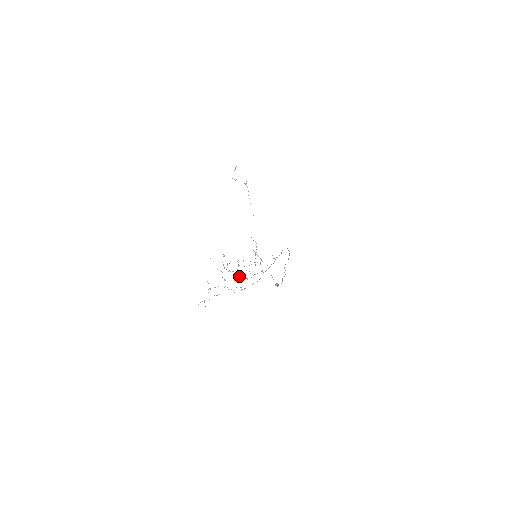
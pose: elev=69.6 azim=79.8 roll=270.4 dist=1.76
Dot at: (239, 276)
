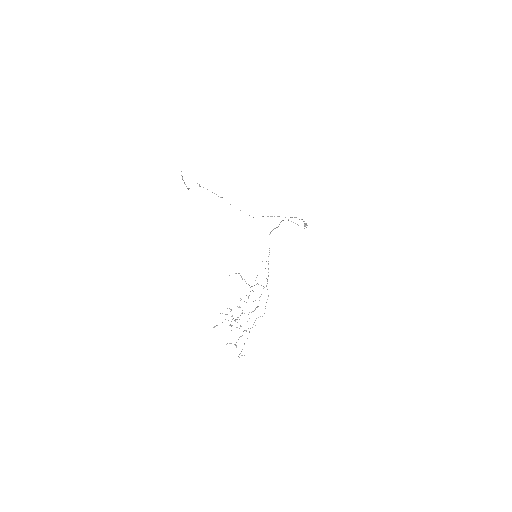
Dot at: occluded
